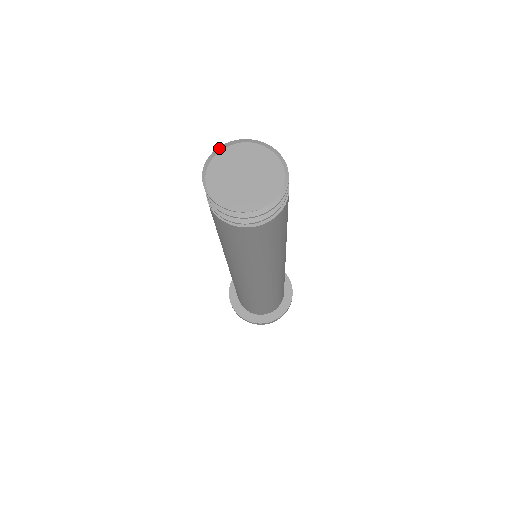
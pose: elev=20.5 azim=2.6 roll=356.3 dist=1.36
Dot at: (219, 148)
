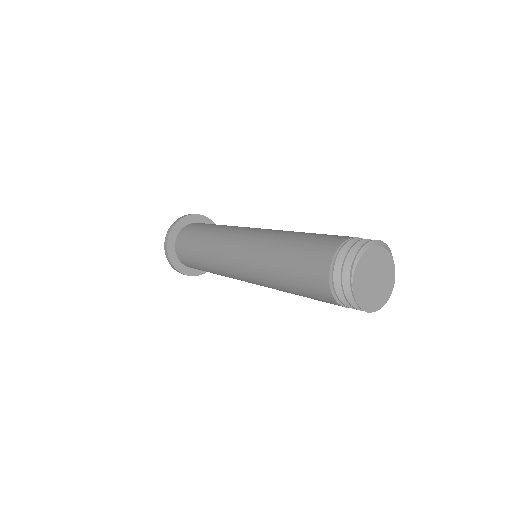
Dot at: (376, 242)
